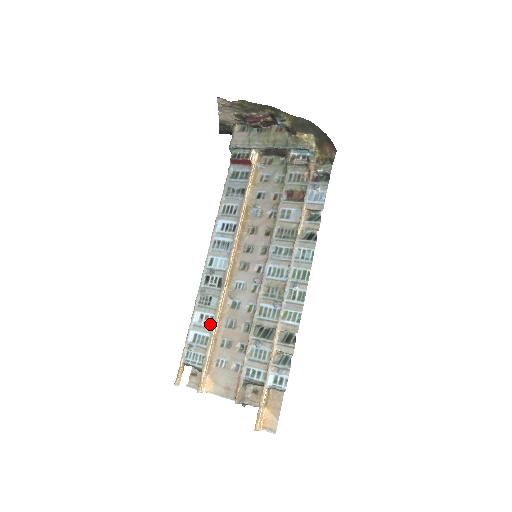
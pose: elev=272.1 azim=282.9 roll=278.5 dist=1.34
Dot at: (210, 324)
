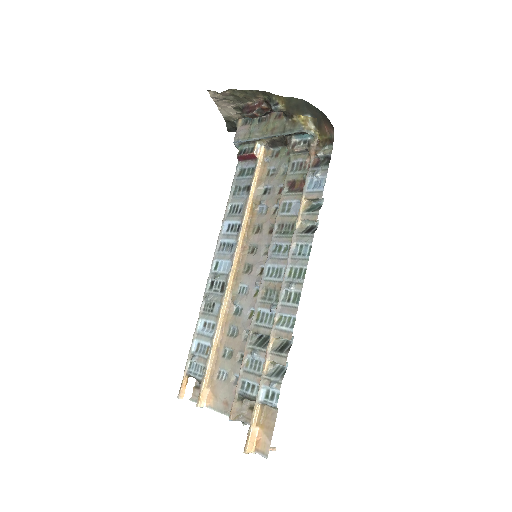
Dot at: (211, 332)
